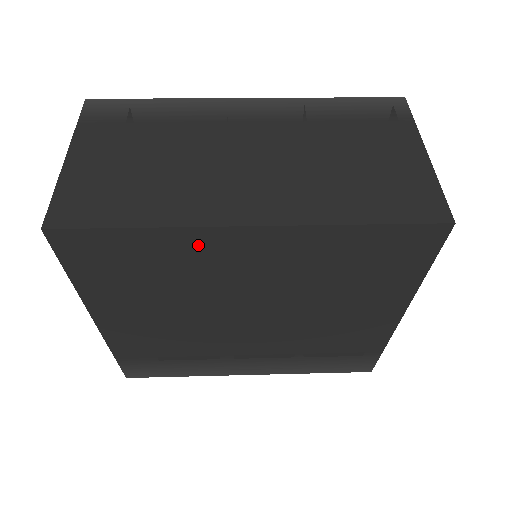
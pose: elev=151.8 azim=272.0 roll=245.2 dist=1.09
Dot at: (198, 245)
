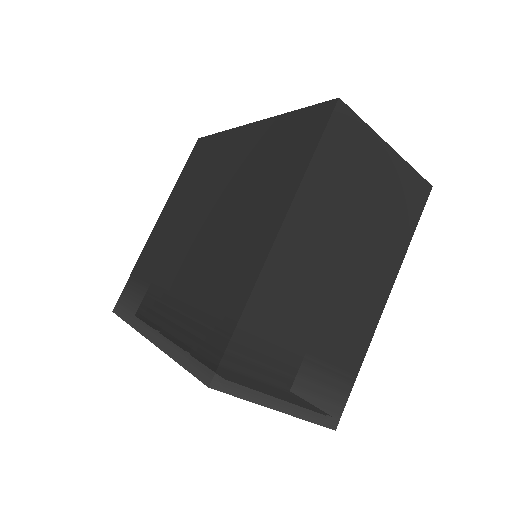
Dot at: (228, 142)
